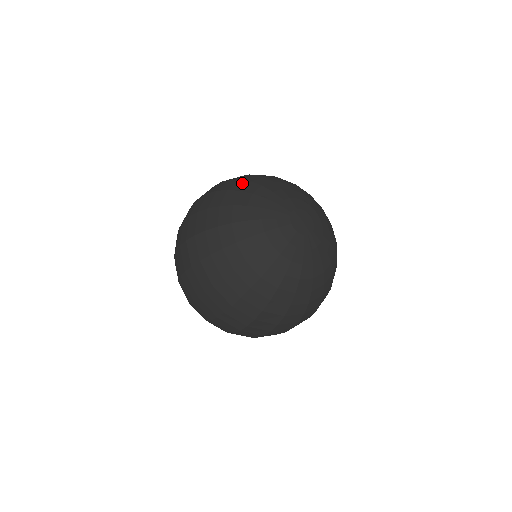
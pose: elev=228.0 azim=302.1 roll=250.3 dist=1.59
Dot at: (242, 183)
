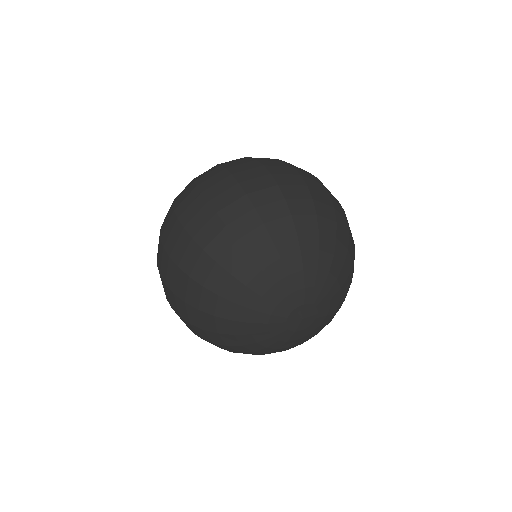
Dot at: (237, 254)
